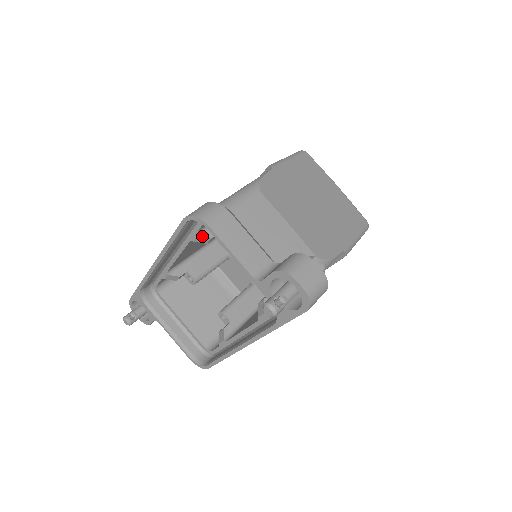
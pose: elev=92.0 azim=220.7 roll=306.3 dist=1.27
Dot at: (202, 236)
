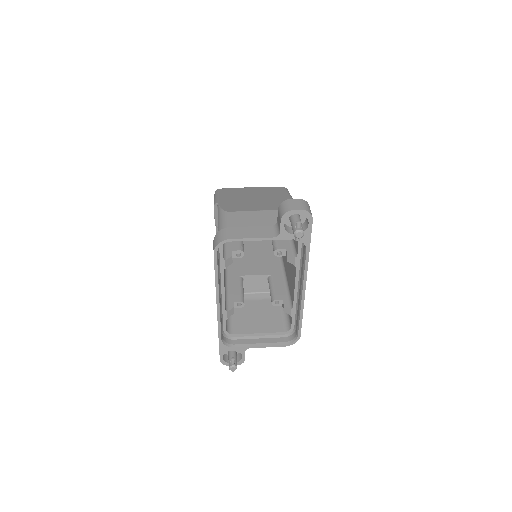
Dot at: (227, 259)
